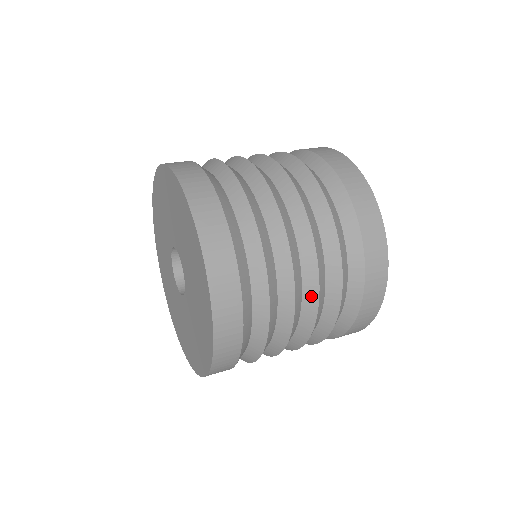
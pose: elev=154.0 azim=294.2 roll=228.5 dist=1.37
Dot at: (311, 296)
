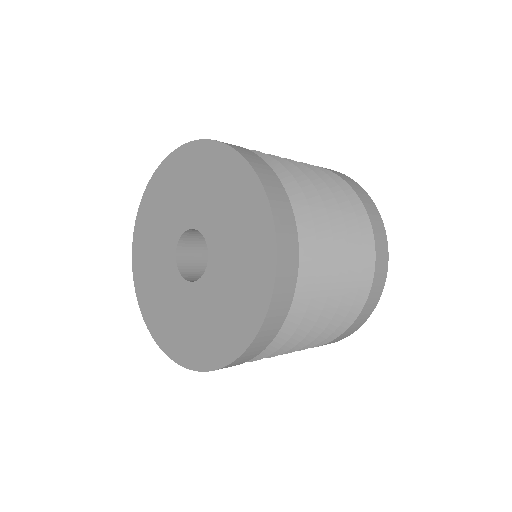
Dot at: (307, 337)
